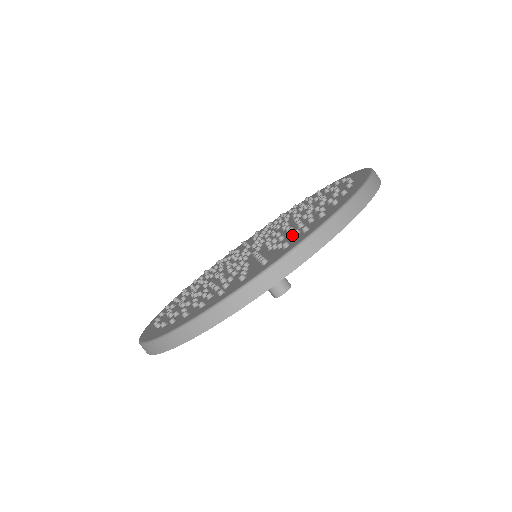
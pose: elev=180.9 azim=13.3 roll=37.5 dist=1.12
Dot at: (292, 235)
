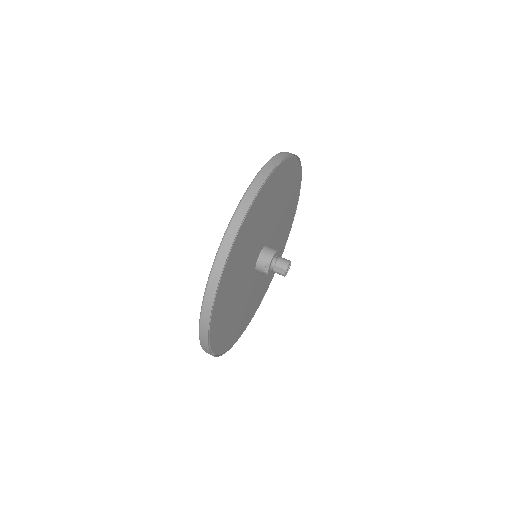
Dot at: occluded
